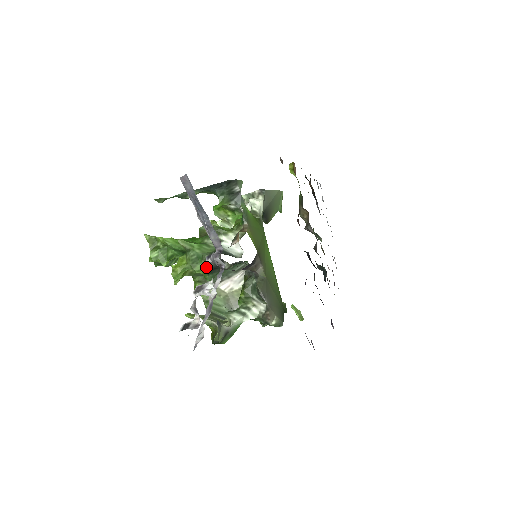
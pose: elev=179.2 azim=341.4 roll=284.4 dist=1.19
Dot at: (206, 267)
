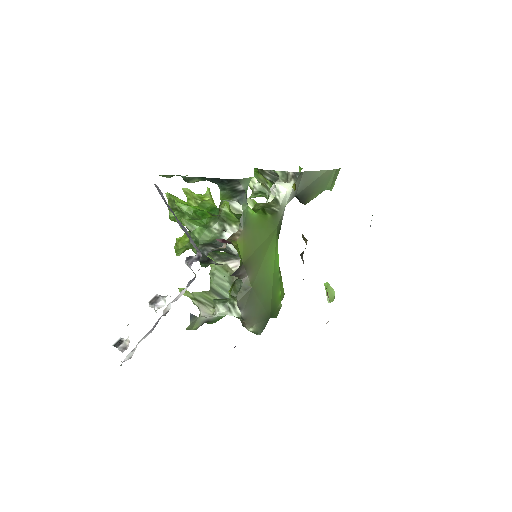
Dot at: occluded
